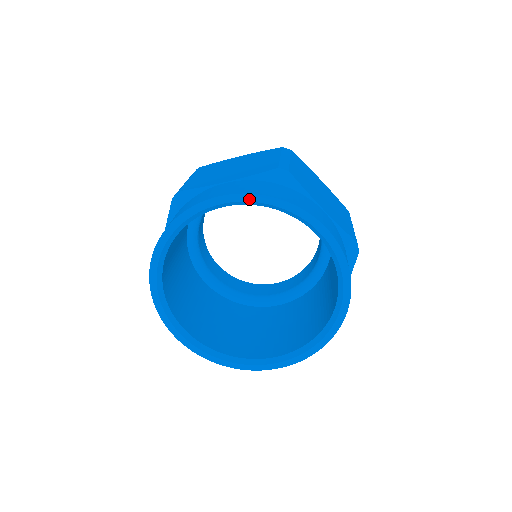
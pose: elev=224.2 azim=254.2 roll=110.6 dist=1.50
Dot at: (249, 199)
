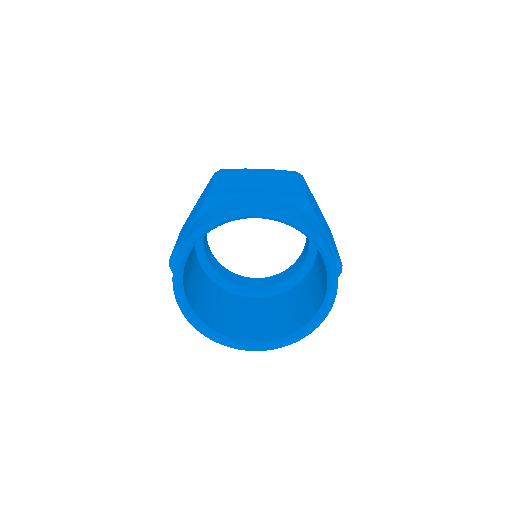
Dot at: (280, 218)
